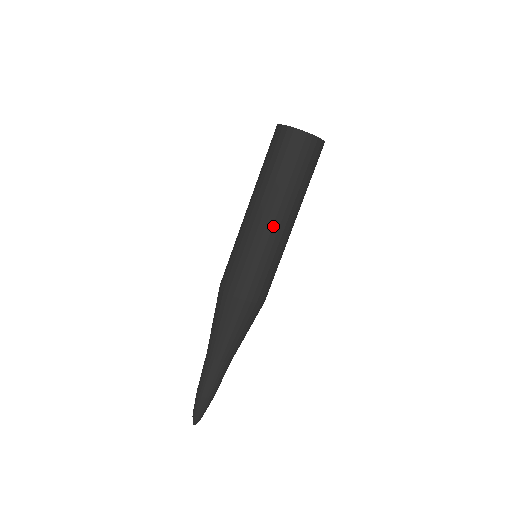
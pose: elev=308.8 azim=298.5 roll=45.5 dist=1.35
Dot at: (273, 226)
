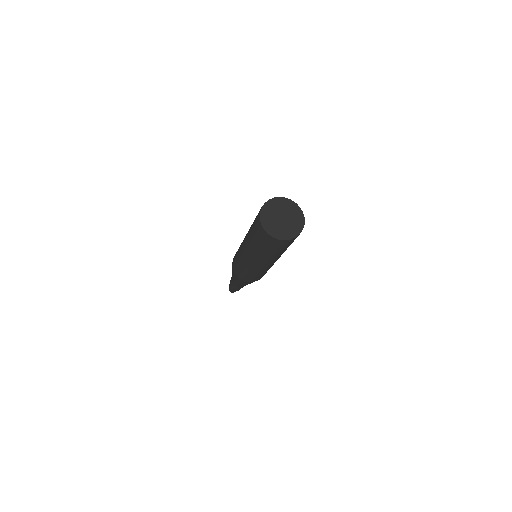
Dot at: (250, 261)
